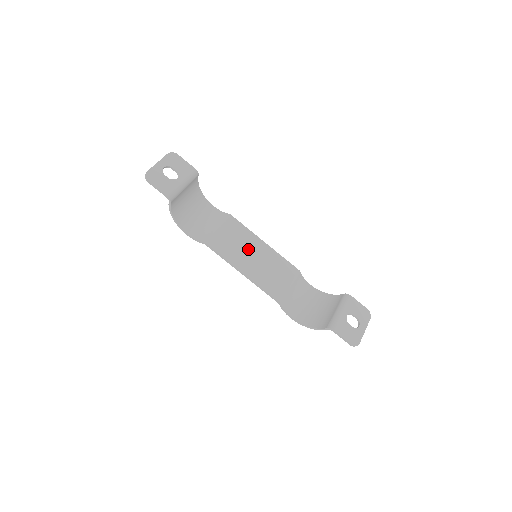
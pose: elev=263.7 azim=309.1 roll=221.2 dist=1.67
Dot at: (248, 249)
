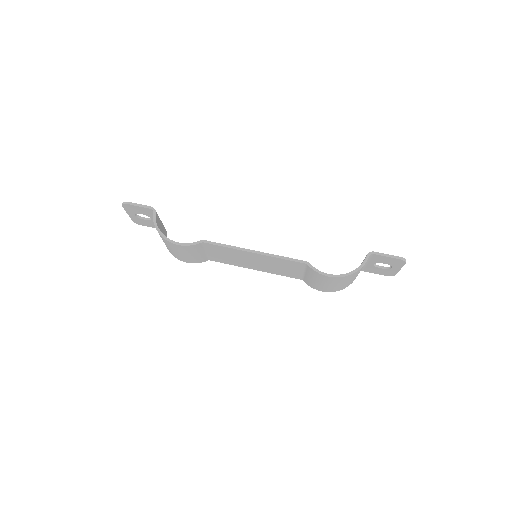
Dot at: occluded
